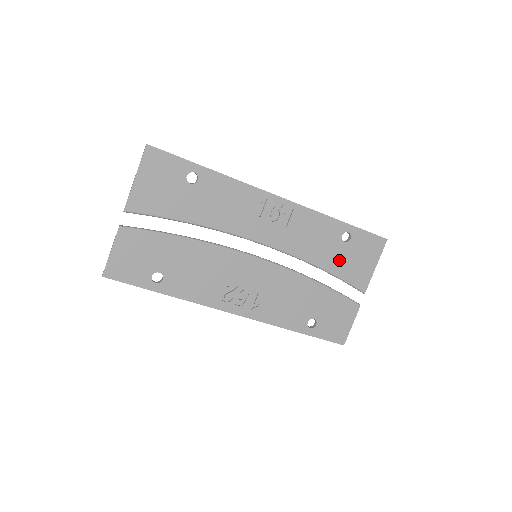
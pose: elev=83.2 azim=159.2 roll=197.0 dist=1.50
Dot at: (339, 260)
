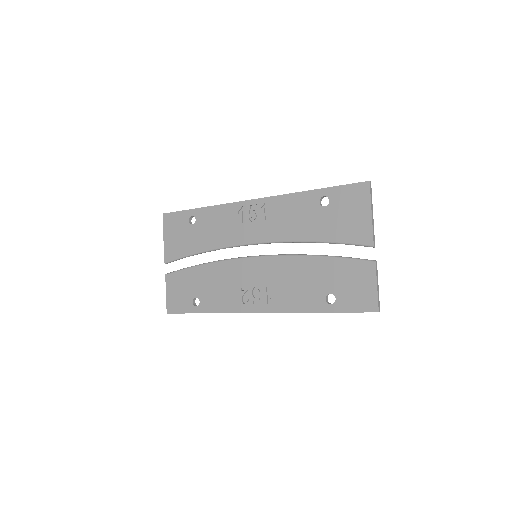
Dot at: (328, 226)
